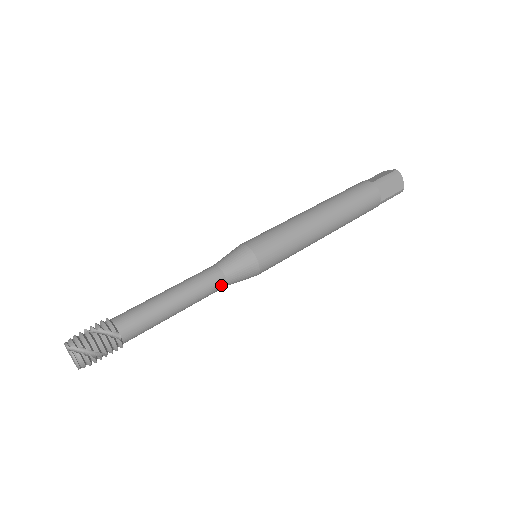
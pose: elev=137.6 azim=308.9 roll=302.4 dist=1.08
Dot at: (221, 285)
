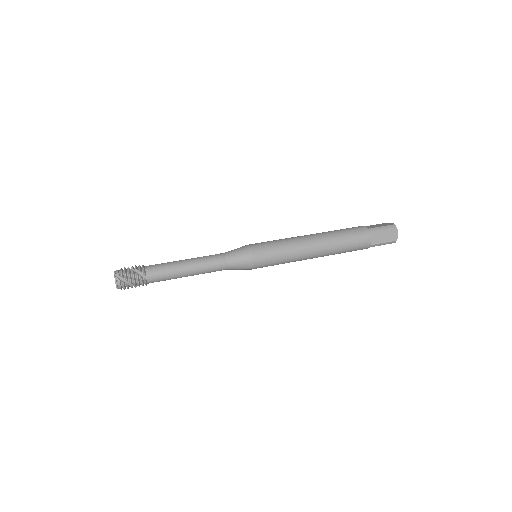
Dot at: (223, 267)
